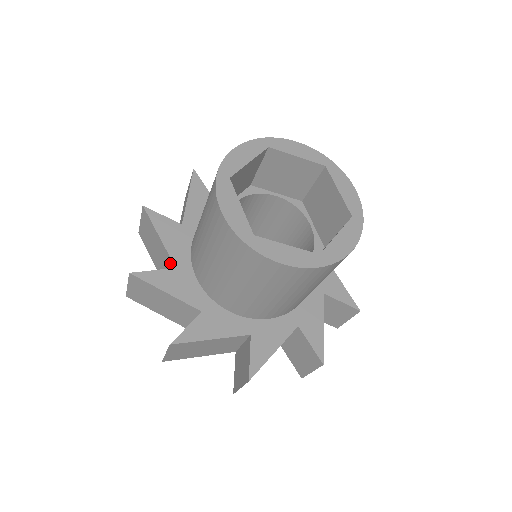
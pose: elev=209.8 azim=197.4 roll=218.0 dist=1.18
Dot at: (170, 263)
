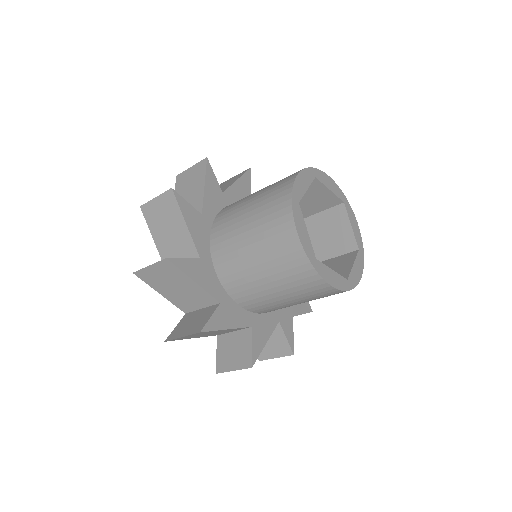
Dot at: (192, 251)
